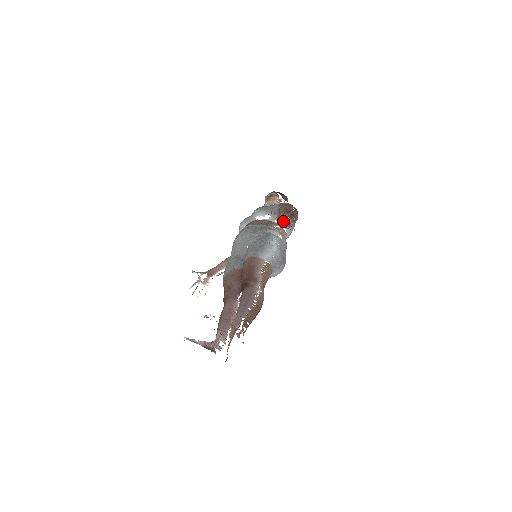
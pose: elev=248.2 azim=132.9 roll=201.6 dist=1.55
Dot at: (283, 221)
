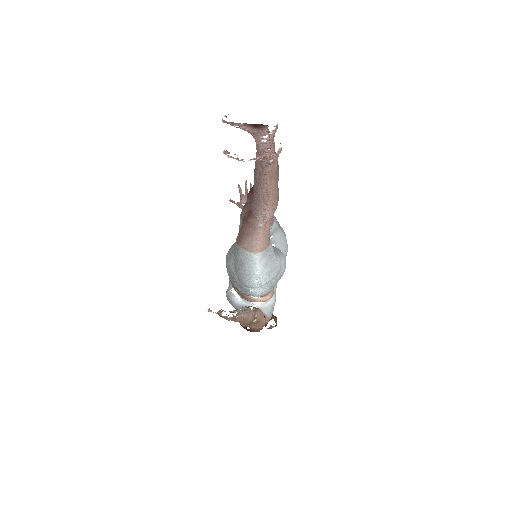
Dot at: occluded
